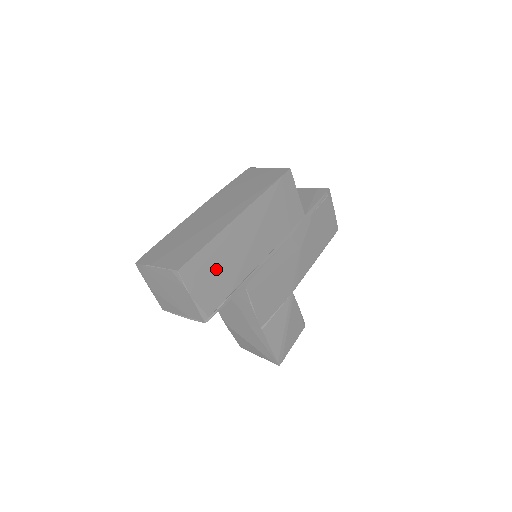
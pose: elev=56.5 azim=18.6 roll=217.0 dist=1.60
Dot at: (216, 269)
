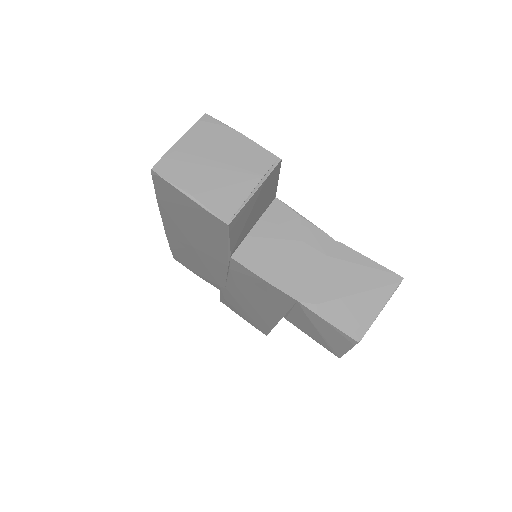
Dot at: occluded
